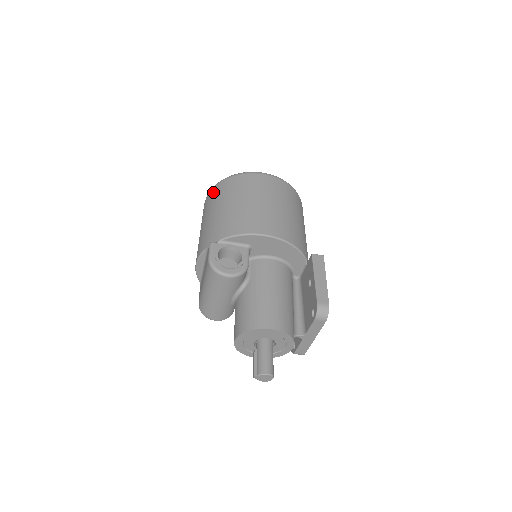
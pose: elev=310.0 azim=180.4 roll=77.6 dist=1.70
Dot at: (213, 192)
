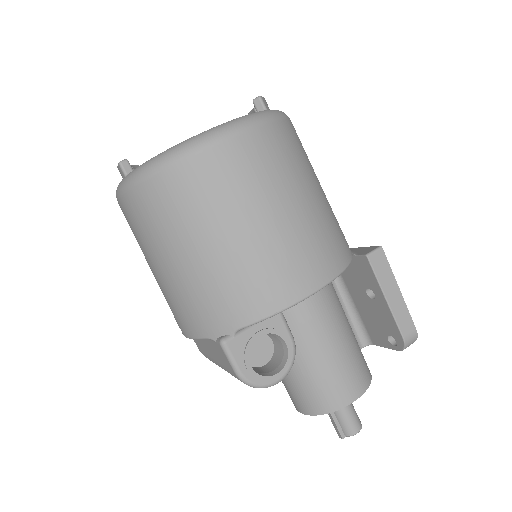
Dot at: (142, 202)
